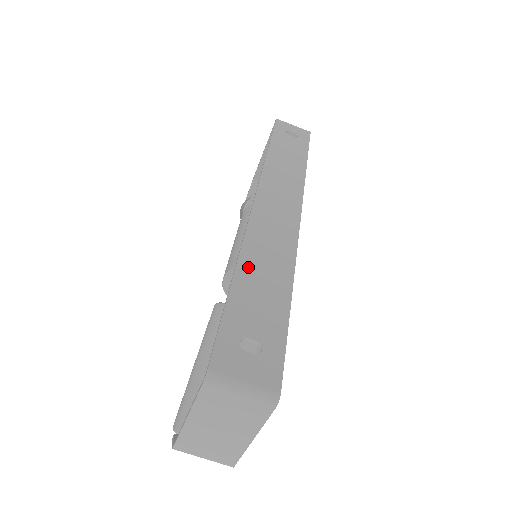
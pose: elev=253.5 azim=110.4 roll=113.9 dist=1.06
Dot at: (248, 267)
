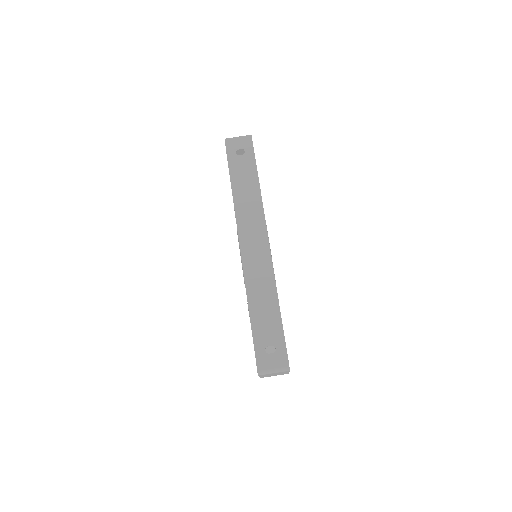
Dot at: (254, 303)
